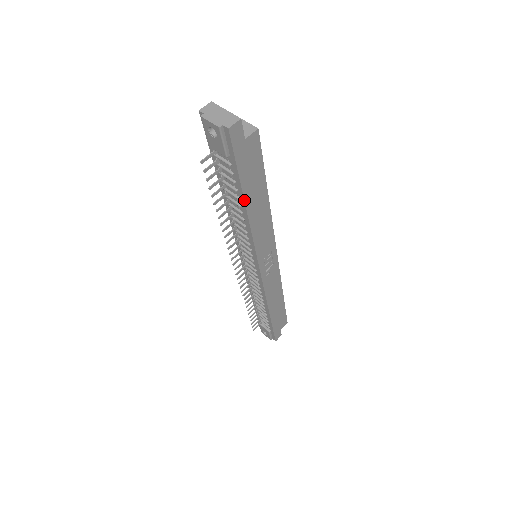
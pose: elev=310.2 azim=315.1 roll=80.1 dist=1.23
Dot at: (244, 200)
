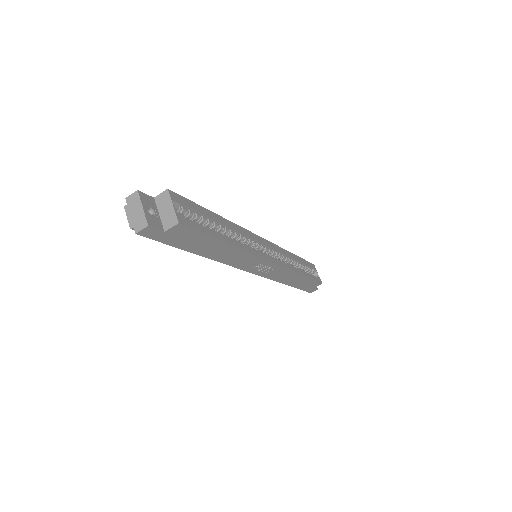
Dot at: (194, 253)
